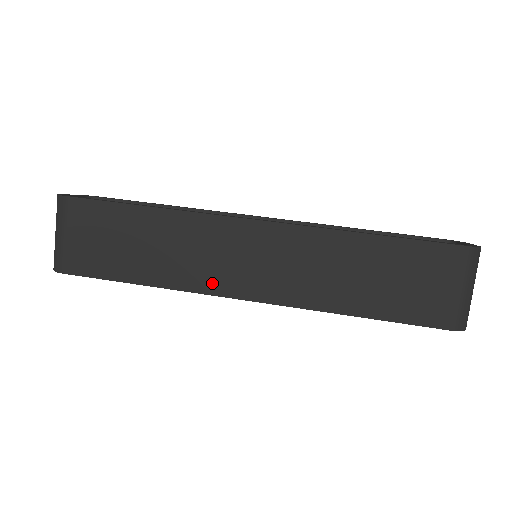
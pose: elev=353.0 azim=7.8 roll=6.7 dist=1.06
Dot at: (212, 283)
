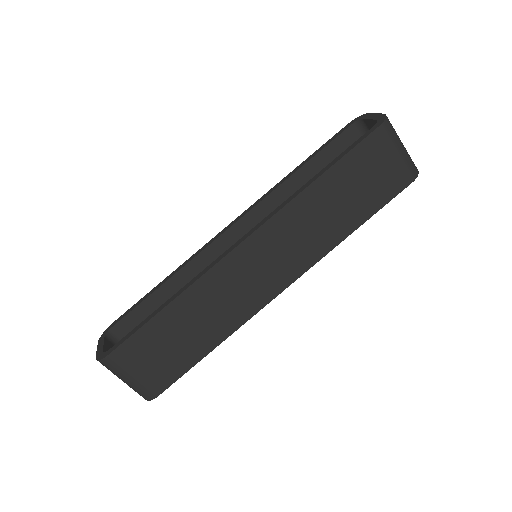
Dot at: (254, 303)
